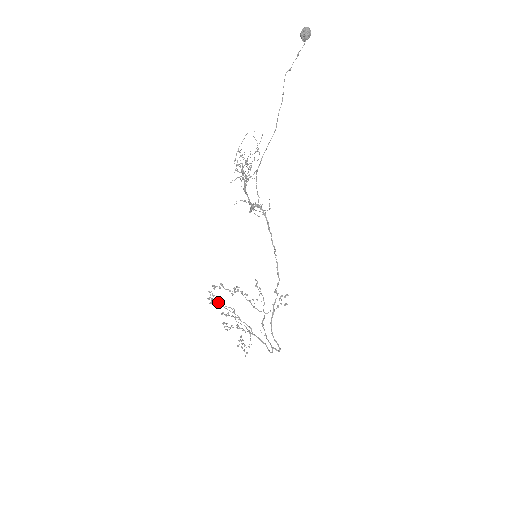
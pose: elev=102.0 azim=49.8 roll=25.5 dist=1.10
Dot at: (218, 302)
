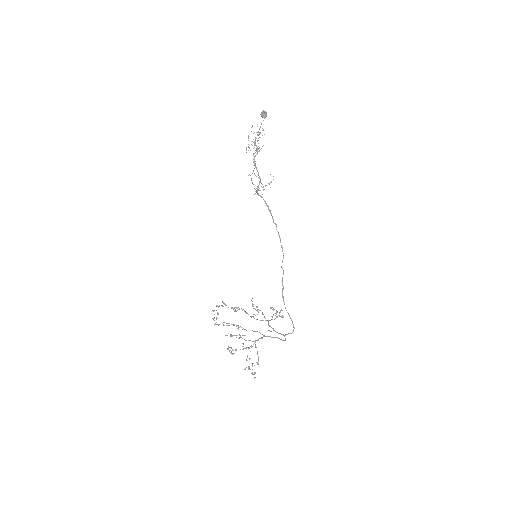
Dot at: occluded
